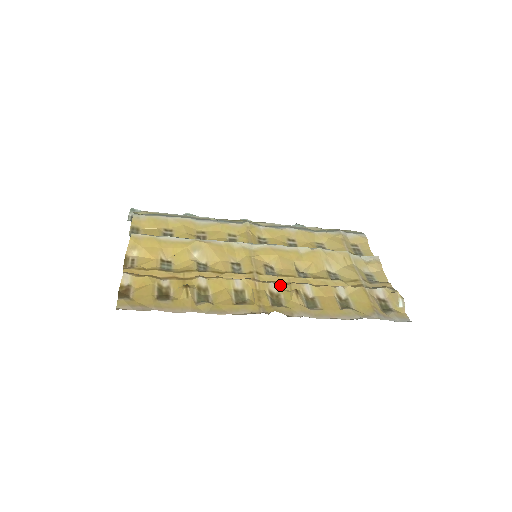
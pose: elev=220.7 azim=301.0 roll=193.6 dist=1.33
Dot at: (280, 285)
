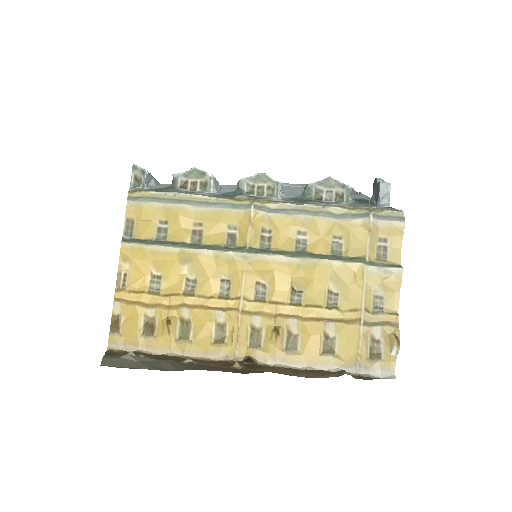
Dot at: (264, 319)
